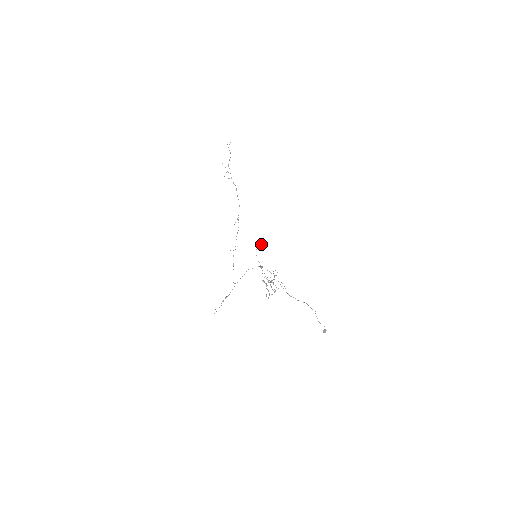
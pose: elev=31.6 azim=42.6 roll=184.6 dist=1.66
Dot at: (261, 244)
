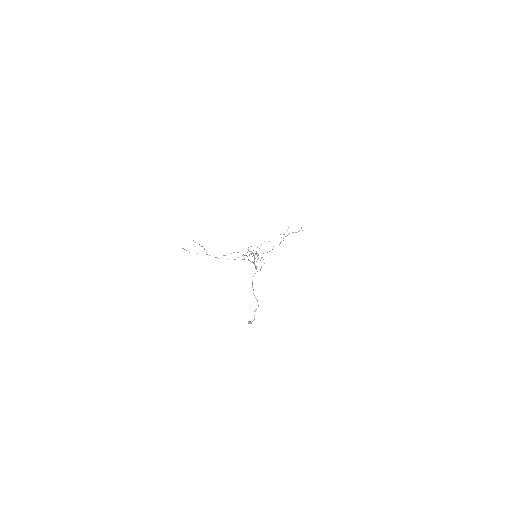
Dot at: (273, 246)
